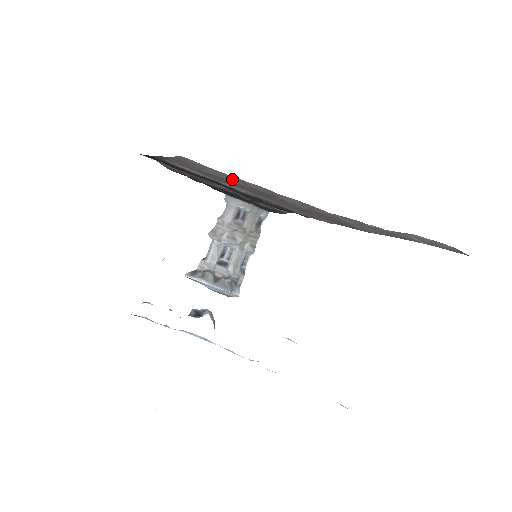
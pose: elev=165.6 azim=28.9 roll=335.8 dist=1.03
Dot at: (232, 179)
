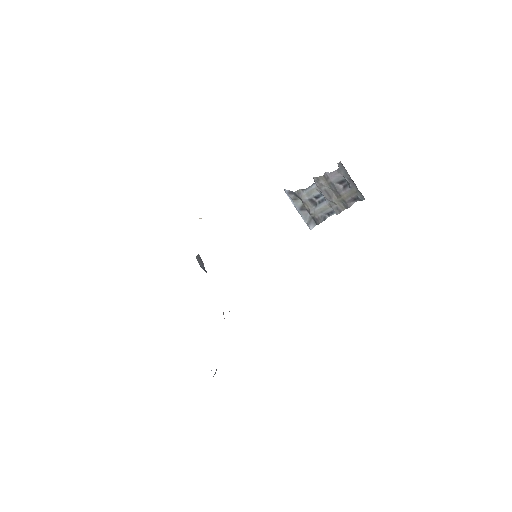
Dot at: occluded
